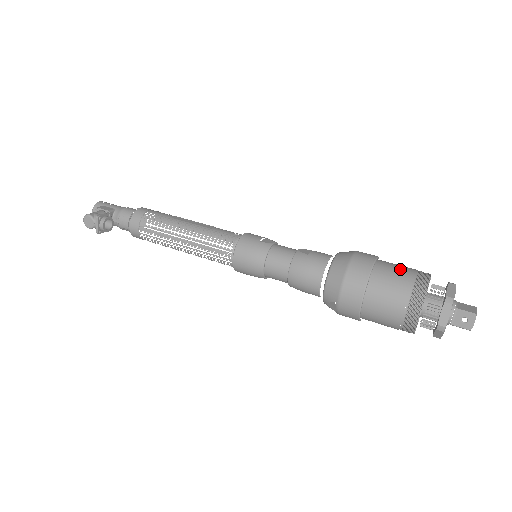
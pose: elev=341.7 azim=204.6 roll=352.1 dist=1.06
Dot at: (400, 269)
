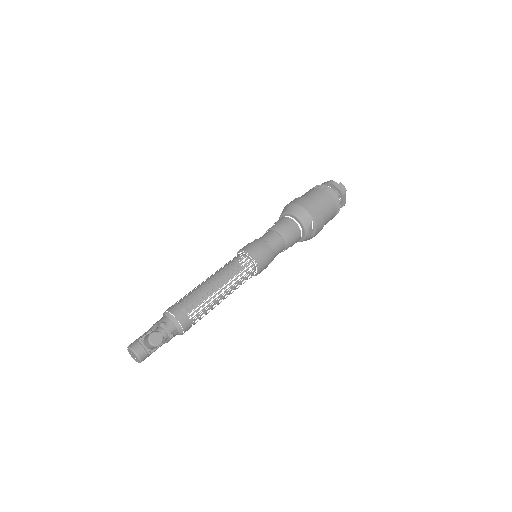
Dot at: (306, 193)
